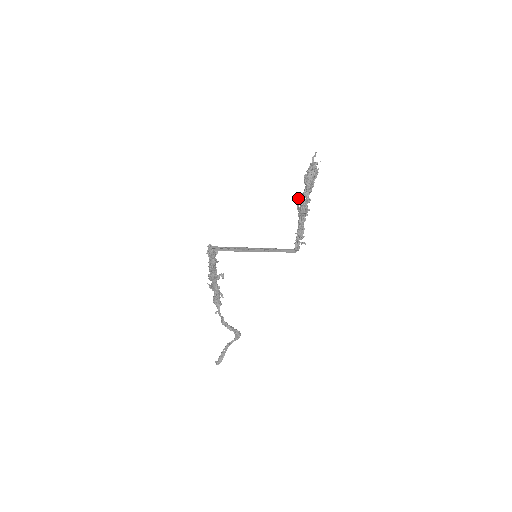
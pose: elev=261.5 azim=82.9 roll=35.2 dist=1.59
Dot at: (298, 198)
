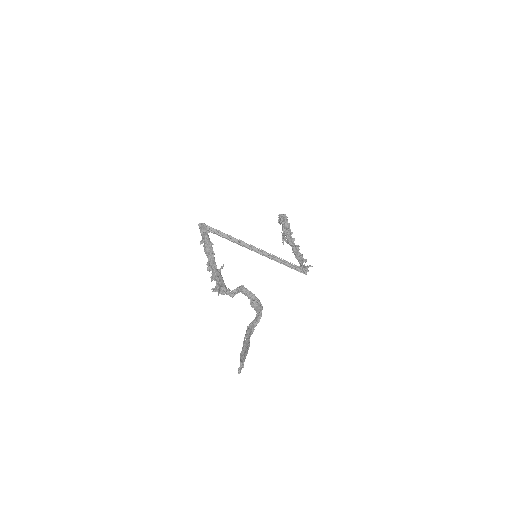
Dot at: occluded
